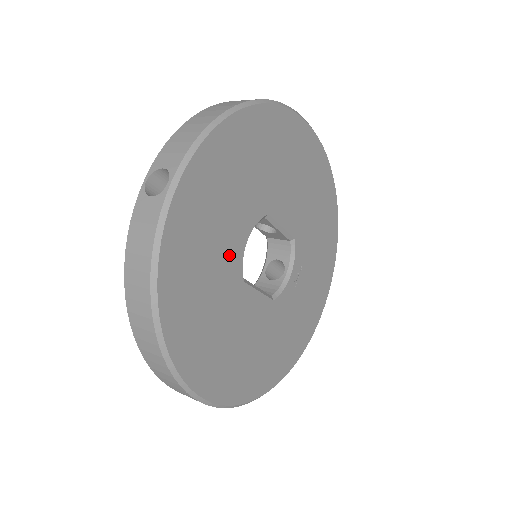
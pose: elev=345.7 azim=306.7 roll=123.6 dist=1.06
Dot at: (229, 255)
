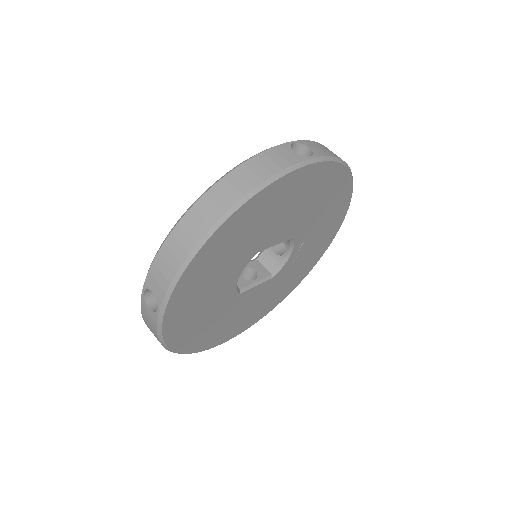
Dot at: (222, 296)
